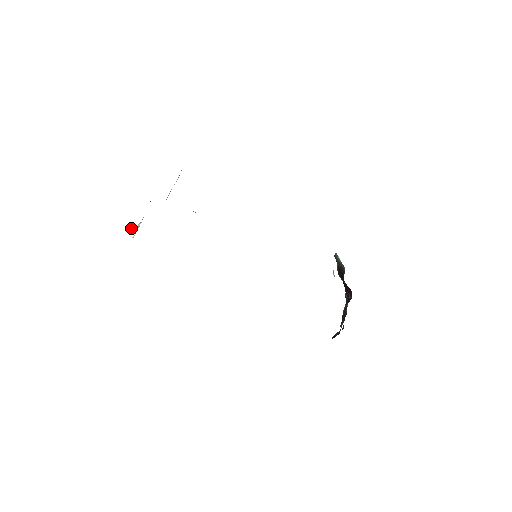
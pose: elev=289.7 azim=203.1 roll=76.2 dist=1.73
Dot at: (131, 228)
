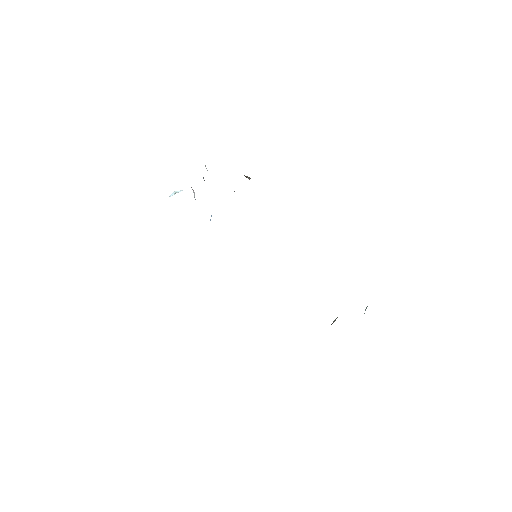
Dot at: (177, 191)
